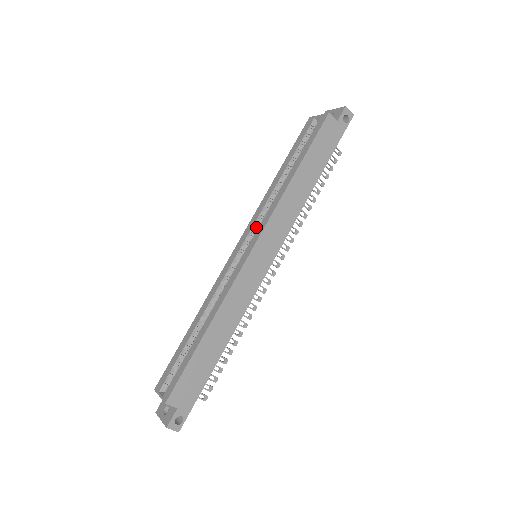
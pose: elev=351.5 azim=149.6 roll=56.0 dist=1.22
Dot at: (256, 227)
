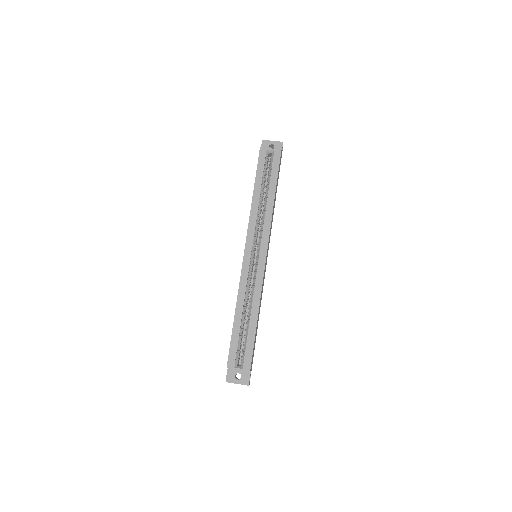
Dot at: occluded
